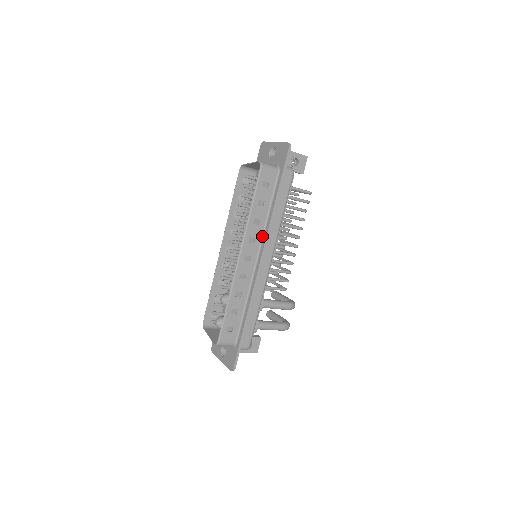
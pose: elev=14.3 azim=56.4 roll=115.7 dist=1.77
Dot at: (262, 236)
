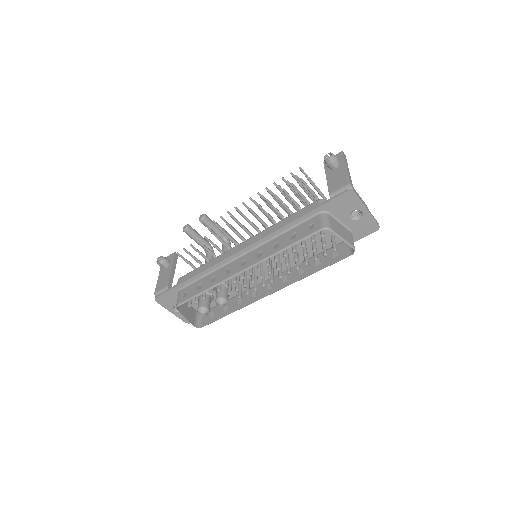
Dot at: (291, 270)
